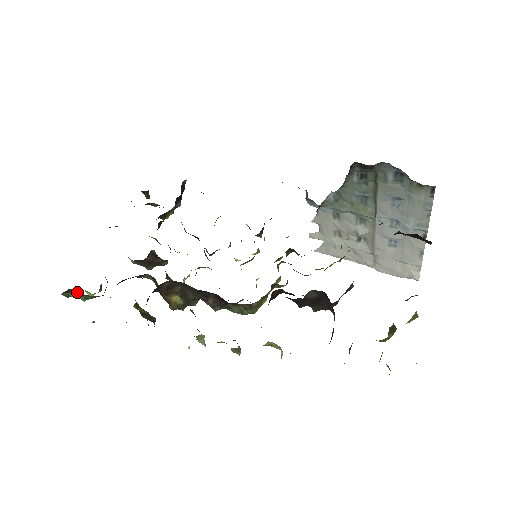
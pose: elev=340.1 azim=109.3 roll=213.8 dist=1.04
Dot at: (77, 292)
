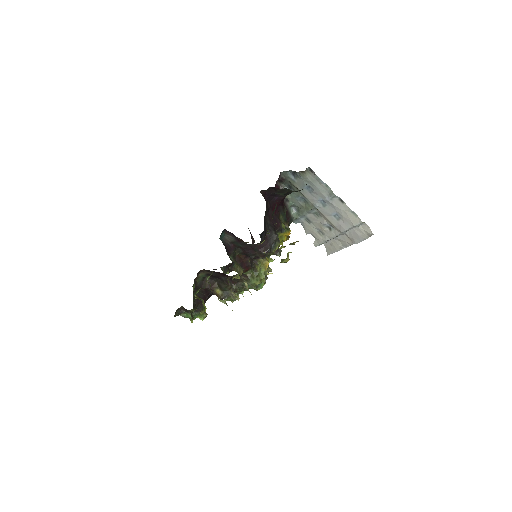
Dot at: (185, 311)
